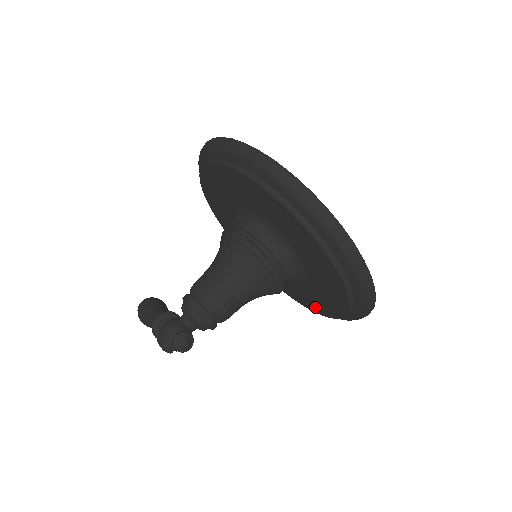
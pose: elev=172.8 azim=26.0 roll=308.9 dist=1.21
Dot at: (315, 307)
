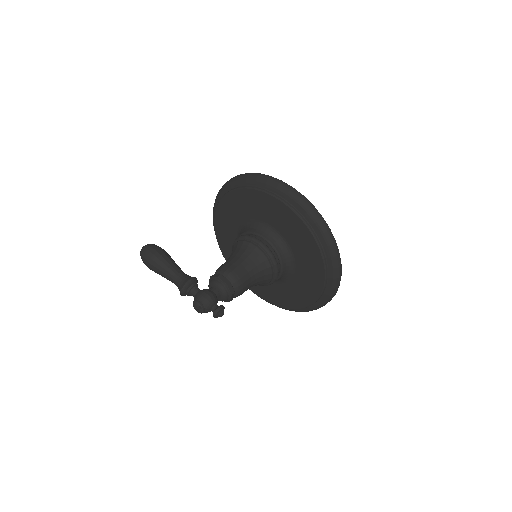
Dot at: (254, 288)
